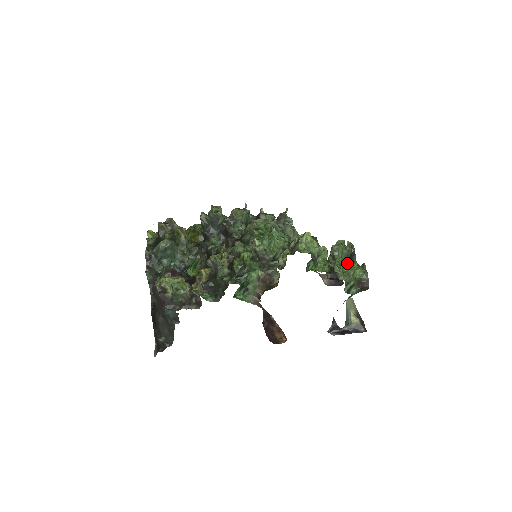
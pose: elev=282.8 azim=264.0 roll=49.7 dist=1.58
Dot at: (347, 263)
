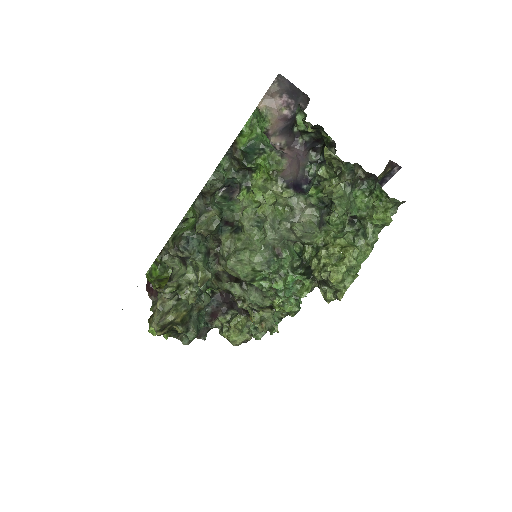
Dot at: (373, 219)
